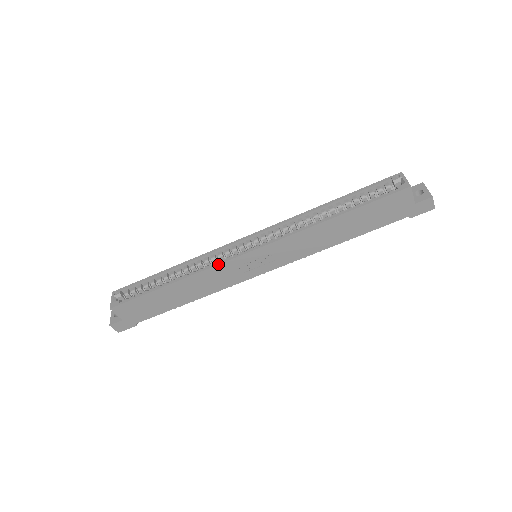
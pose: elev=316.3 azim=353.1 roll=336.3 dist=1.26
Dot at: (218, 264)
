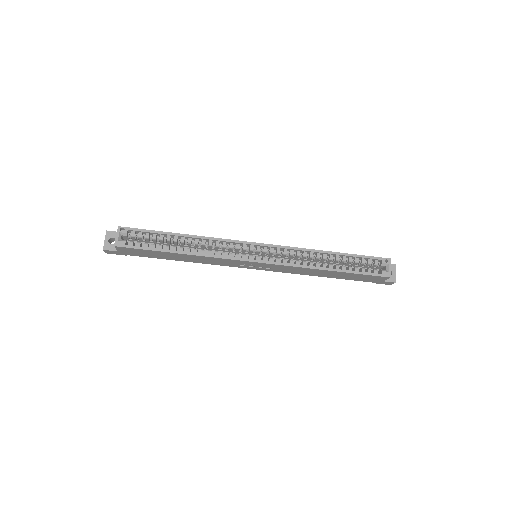
Dot at: (229, 259)
